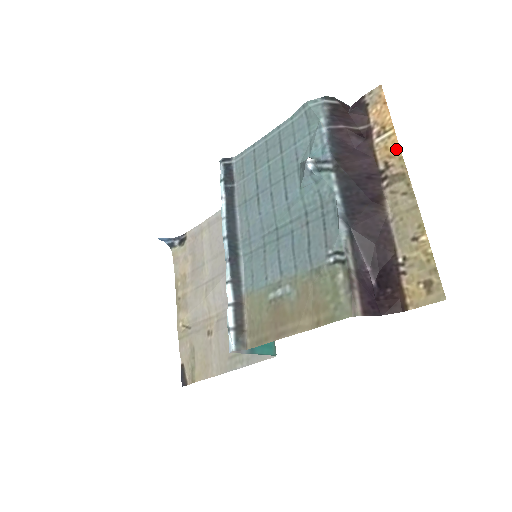
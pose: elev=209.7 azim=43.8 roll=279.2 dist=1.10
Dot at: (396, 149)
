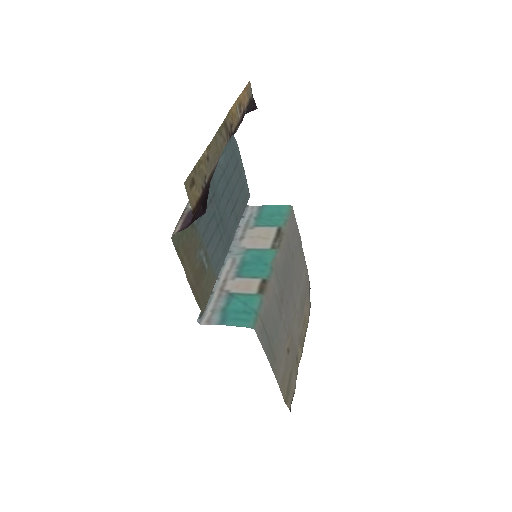
Dot at: (231, 111)
